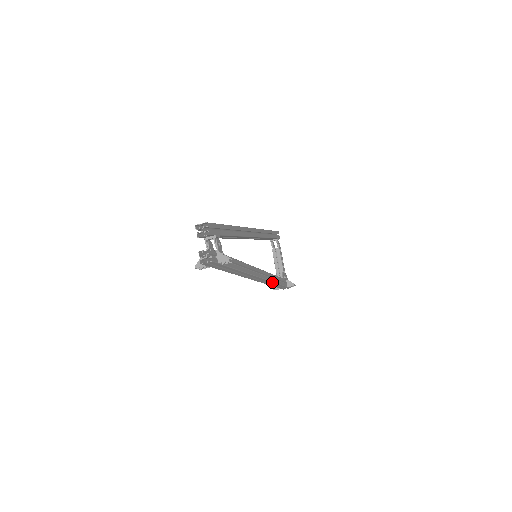
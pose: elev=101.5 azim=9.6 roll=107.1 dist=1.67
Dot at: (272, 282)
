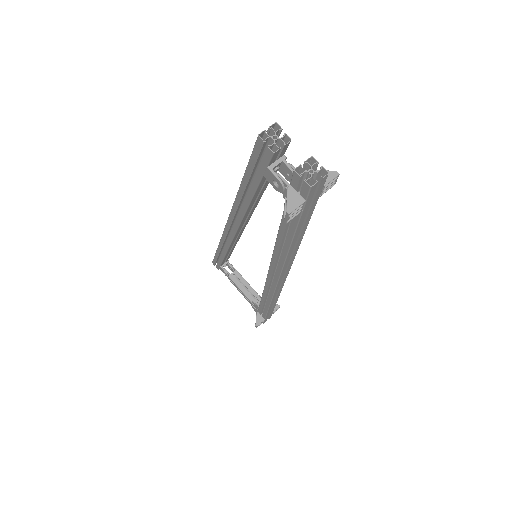
Dot at: (279, 293)
